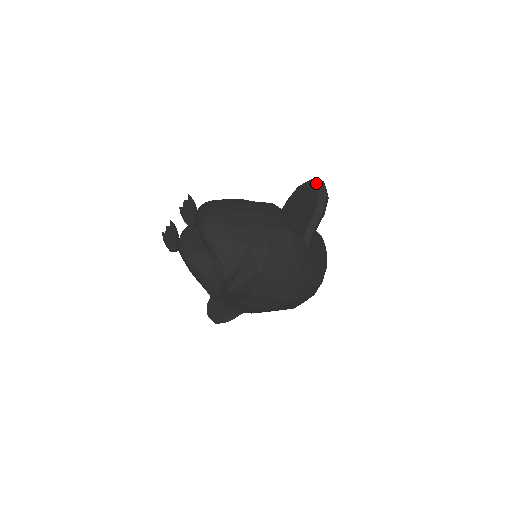
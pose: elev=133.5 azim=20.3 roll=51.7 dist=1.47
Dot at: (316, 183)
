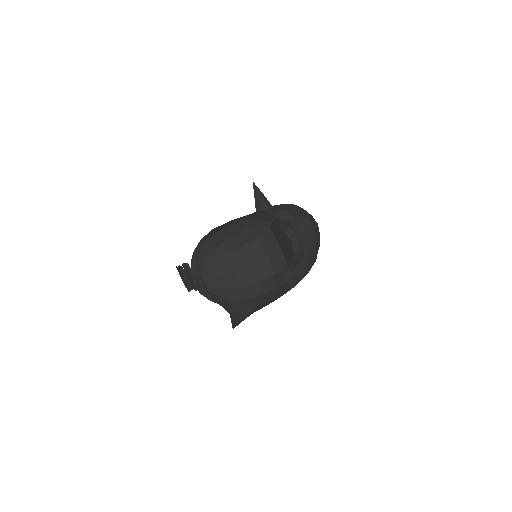
Dot at: (291, 242)
